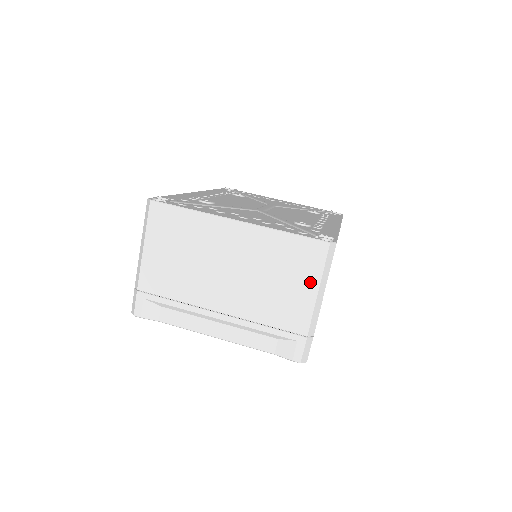
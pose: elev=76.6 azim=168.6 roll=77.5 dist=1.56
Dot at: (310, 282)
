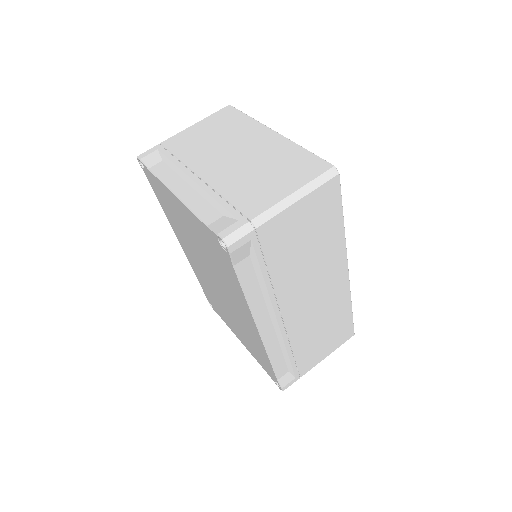
Dot at: (293, 184)
